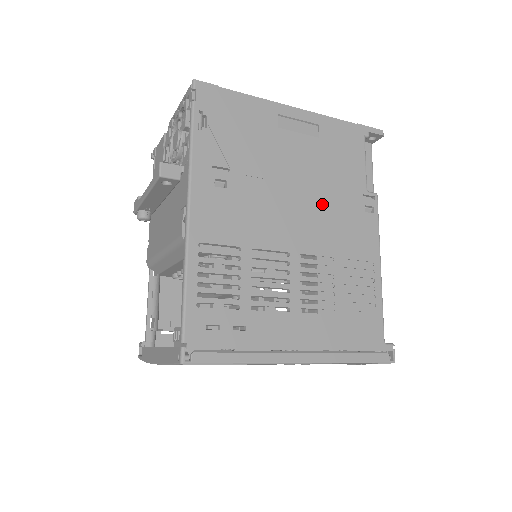
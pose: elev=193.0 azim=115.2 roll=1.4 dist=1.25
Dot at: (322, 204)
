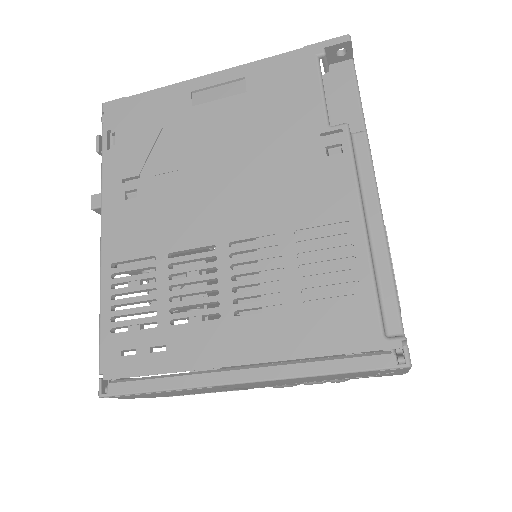
Dot at: (257, 170)
